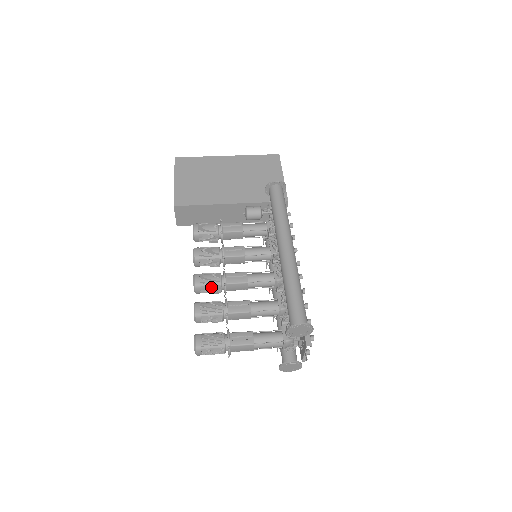
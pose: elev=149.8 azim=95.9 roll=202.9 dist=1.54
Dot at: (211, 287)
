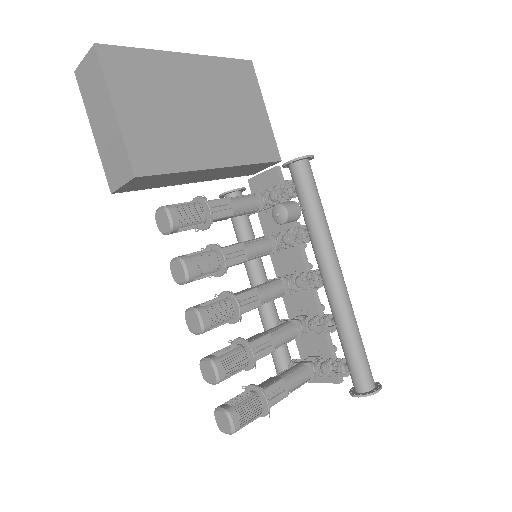
Dot at: occluded
